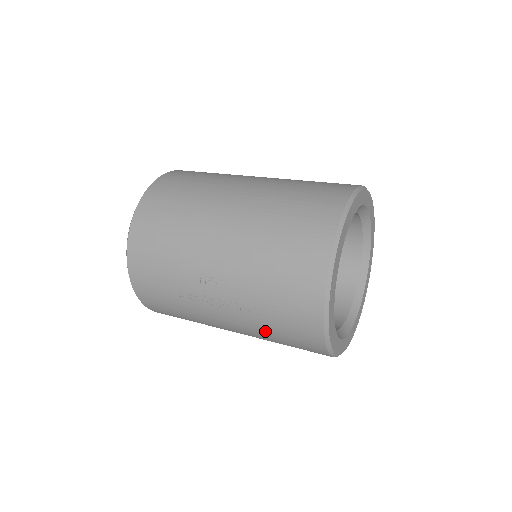
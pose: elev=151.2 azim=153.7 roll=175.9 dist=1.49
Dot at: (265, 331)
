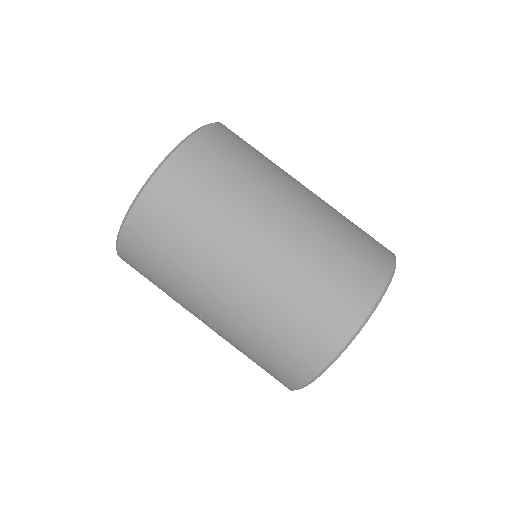
Dot at: occluded
